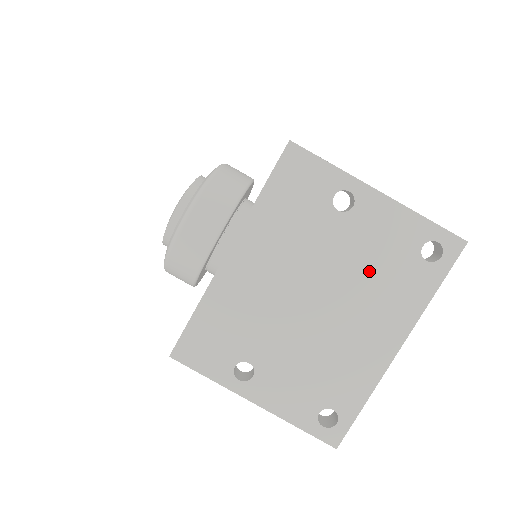
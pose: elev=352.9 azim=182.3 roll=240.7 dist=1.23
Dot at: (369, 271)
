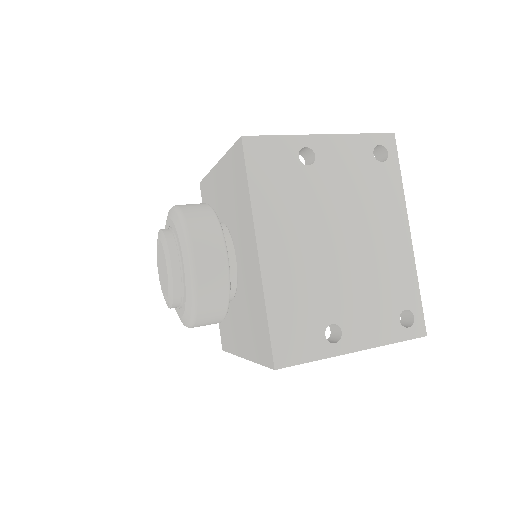
Dot at: (356, 194)
